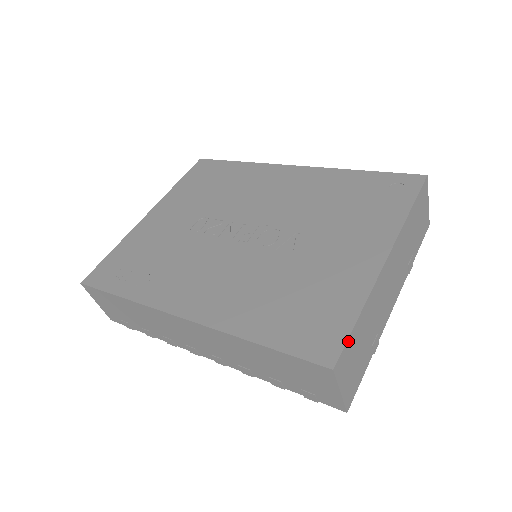
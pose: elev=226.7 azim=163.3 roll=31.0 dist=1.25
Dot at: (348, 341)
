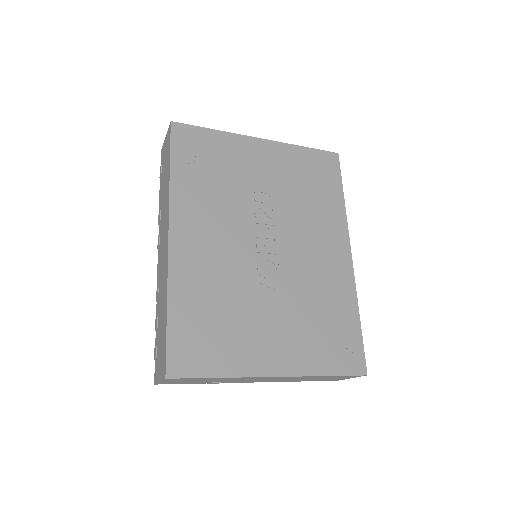
Dot at: (193, 378)
